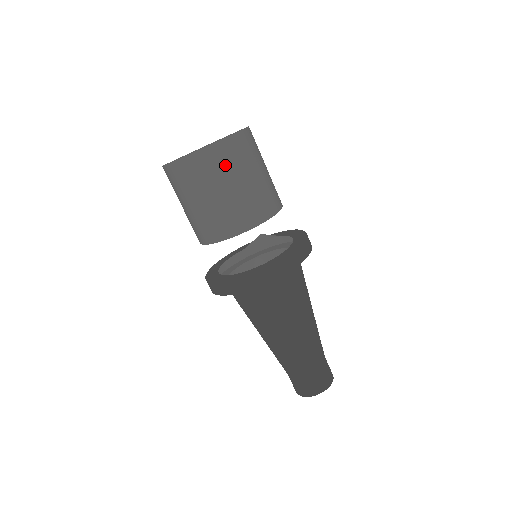
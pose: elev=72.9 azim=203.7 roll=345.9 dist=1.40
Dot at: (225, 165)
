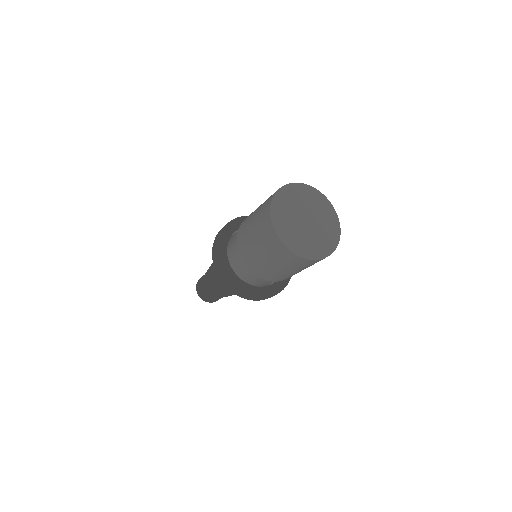
Dot at: (310, 265)
